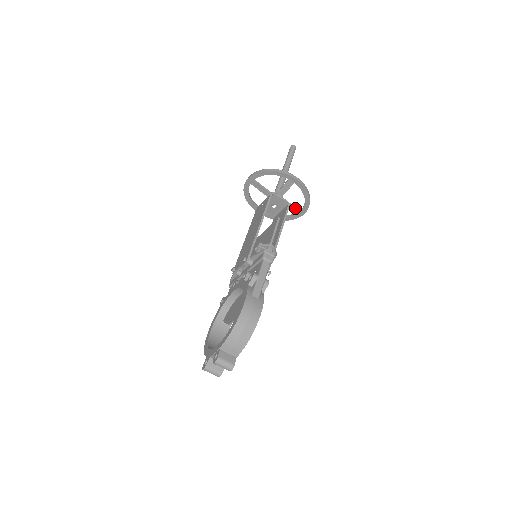
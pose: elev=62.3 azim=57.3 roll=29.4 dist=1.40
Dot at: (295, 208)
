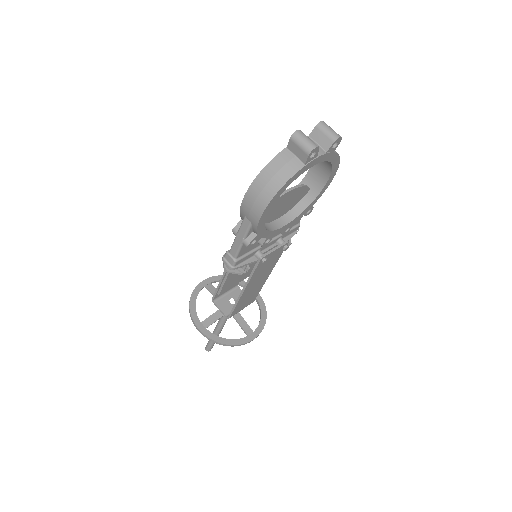
Dot at: (247, 327)
